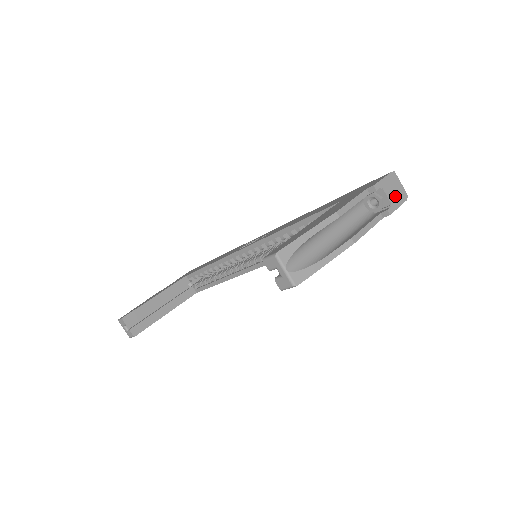
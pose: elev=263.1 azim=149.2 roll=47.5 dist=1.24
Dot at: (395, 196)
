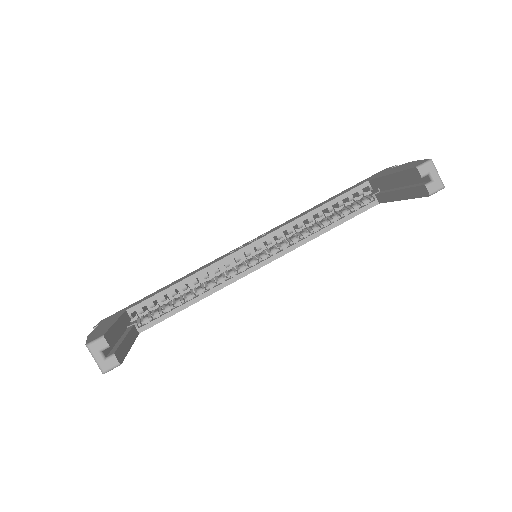
Dot at: occluded
